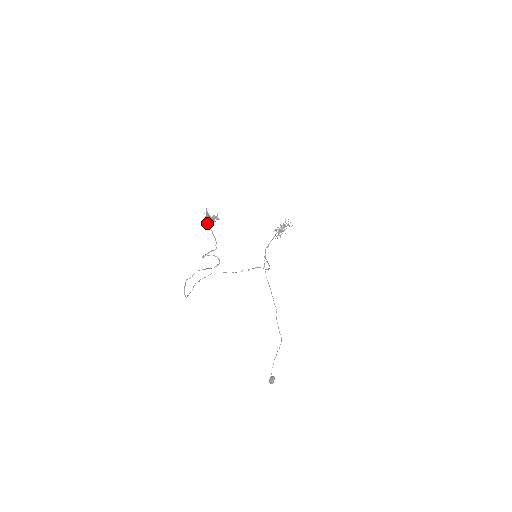
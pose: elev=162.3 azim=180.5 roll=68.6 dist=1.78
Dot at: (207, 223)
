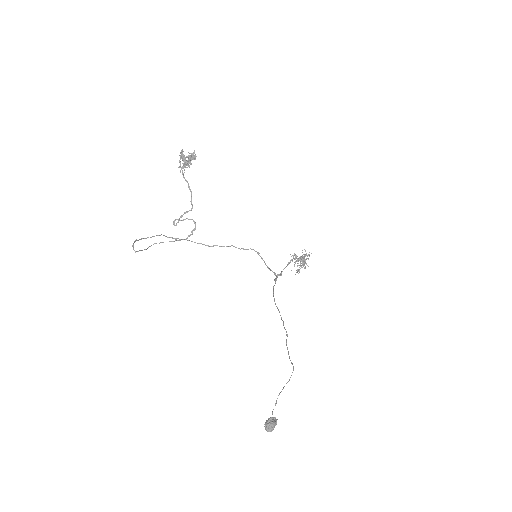
Dot at: (182, 173)
